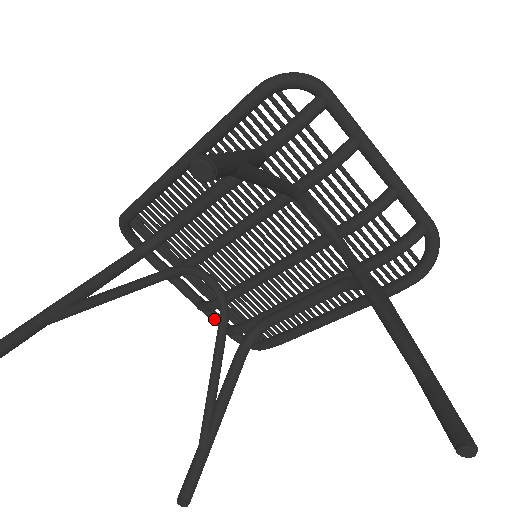
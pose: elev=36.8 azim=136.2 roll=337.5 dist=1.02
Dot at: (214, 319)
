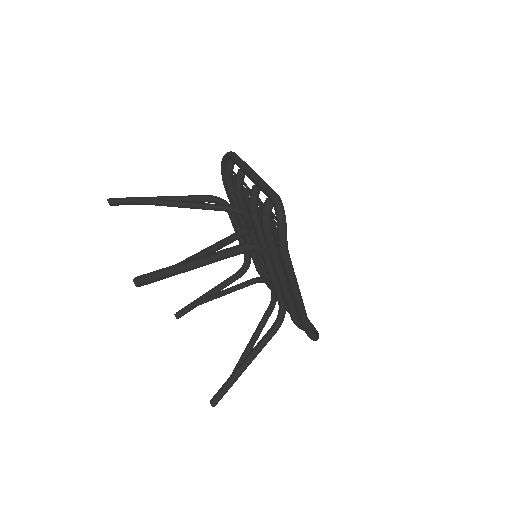
Dot at: occluded
